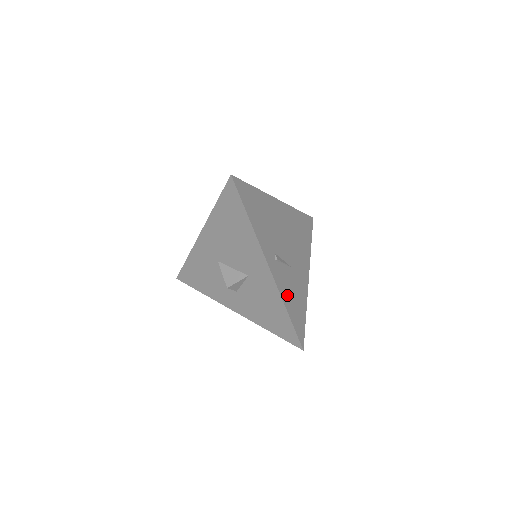
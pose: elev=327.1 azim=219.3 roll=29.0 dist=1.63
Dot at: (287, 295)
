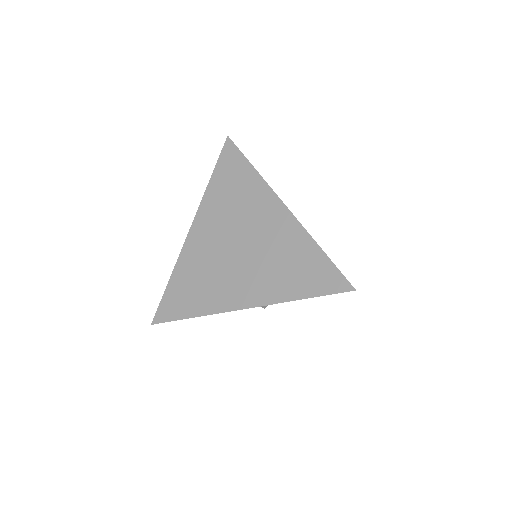
Dot at: occluded
